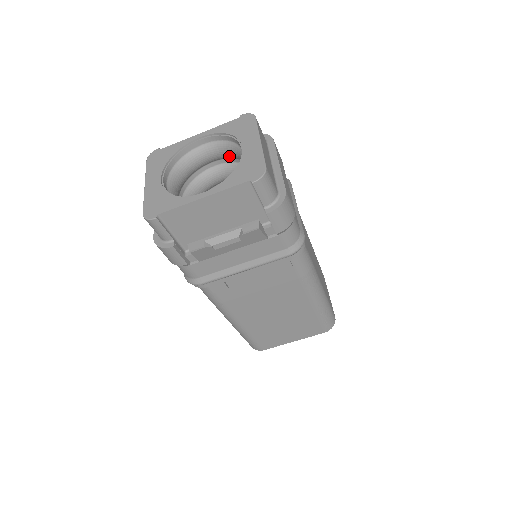
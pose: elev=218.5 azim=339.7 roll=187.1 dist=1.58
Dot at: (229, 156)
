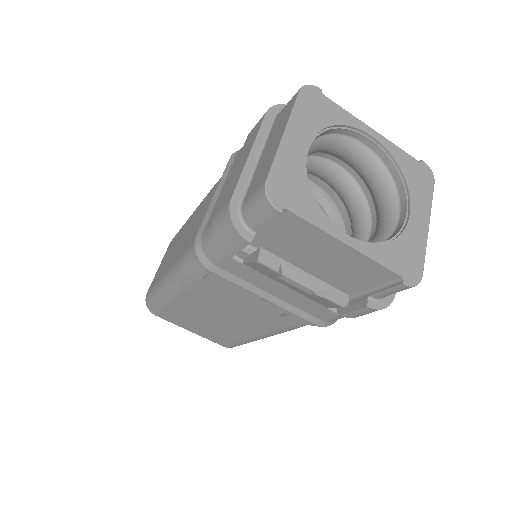
Dot at: (368, 181)
